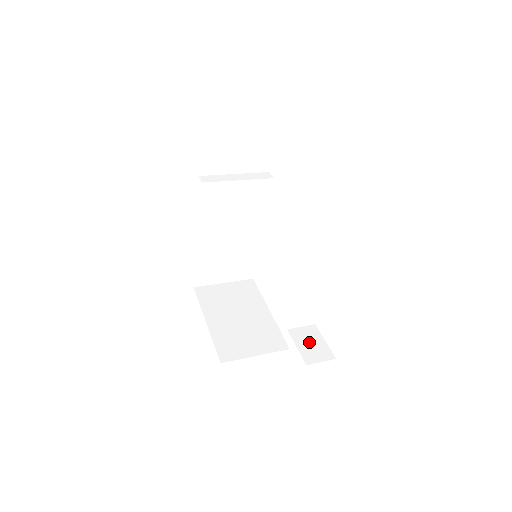
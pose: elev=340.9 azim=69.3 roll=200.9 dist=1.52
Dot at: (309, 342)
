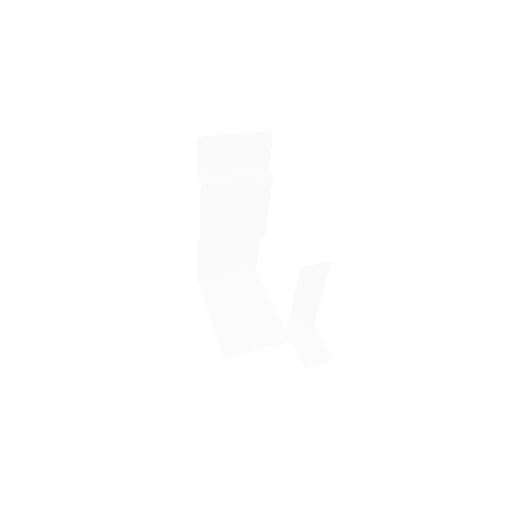
Dot at: (307, 343)
